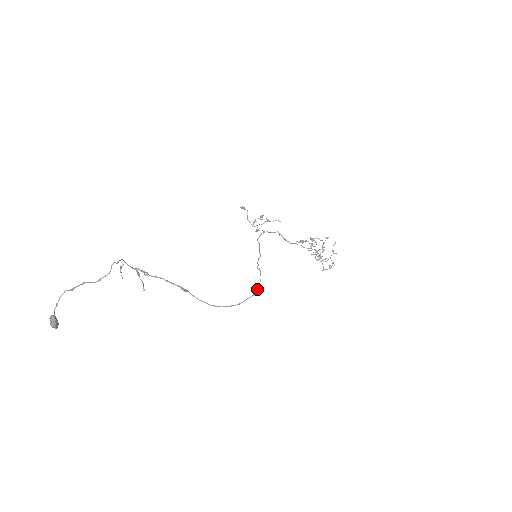
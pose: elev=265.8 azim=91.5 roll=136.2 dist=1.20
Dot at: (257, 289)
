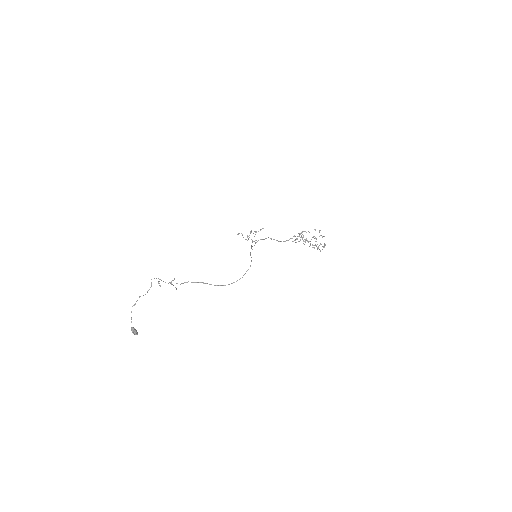
Dot at: occluded
